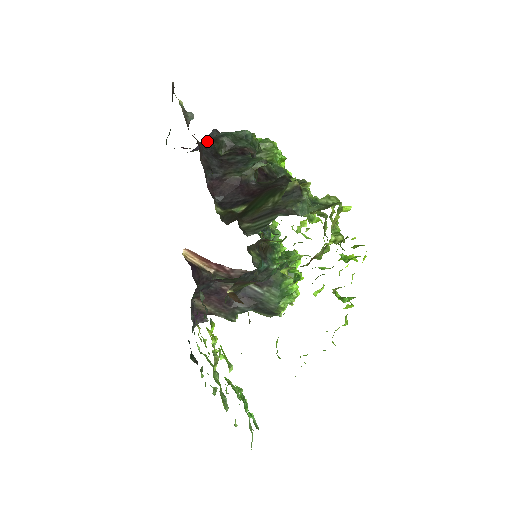
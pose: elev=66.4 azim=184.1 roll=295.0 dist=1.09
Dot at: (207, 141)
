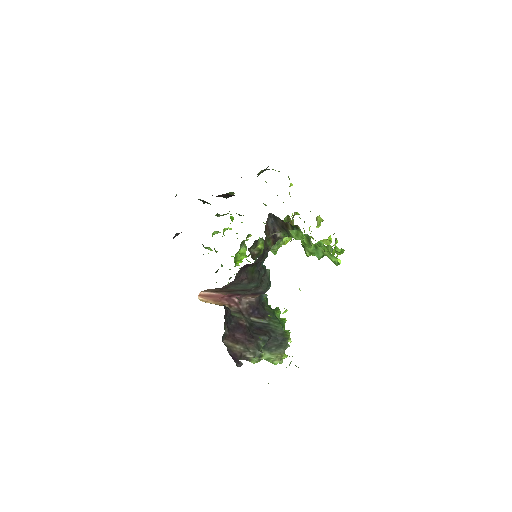
Dot at: occluded
